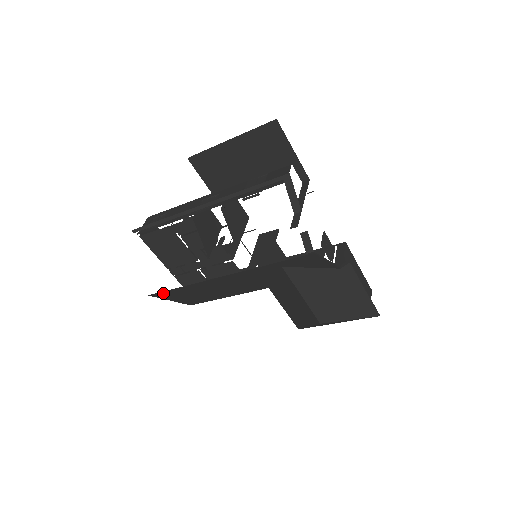
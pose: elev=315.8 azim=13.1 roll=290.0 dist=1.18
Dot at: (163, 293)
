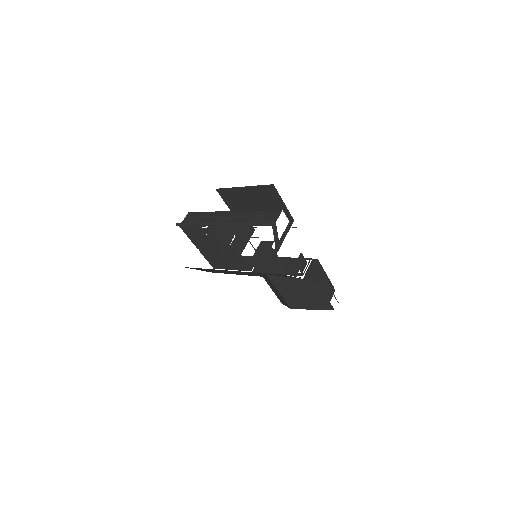
Dot at: occluded
